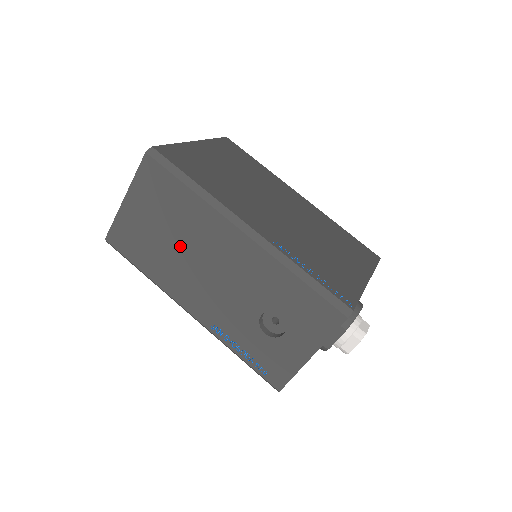
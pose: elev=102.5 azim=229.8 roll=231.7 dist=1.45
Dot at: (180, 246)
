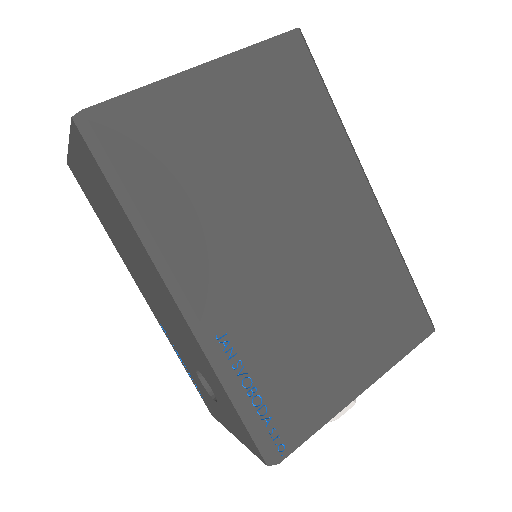
Dot at: (126, 245)
